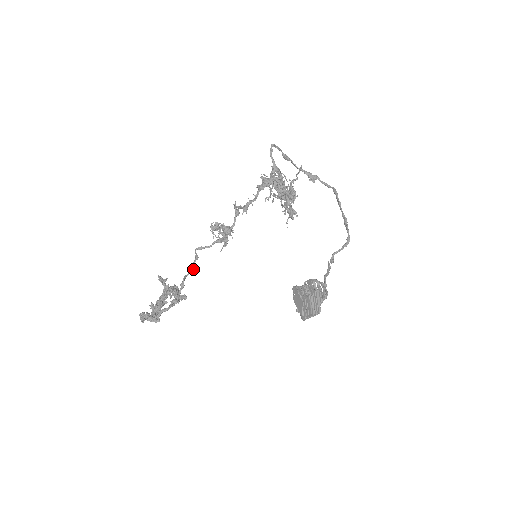
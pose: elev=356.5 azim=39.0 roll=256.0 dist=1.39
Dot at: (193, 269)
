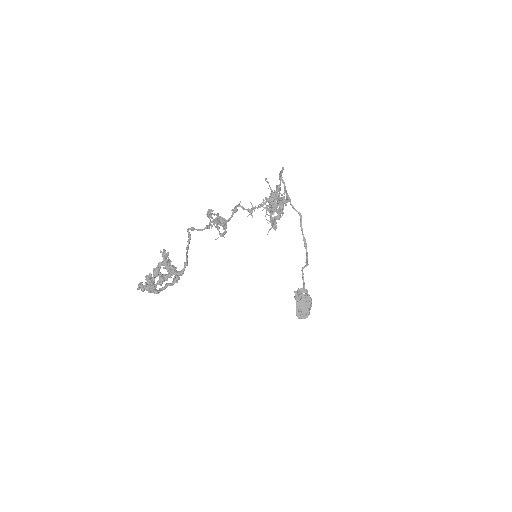
Dot at: (188, 248)
